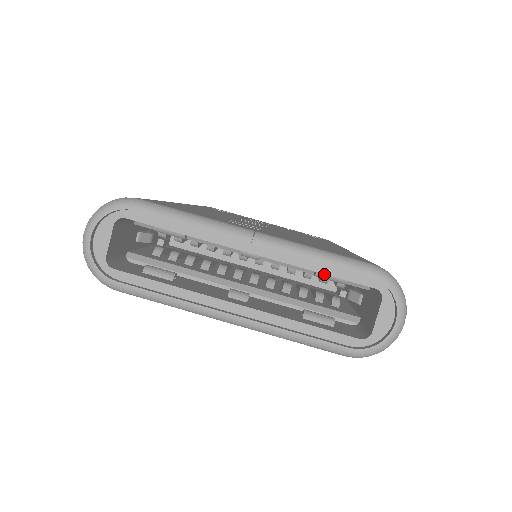
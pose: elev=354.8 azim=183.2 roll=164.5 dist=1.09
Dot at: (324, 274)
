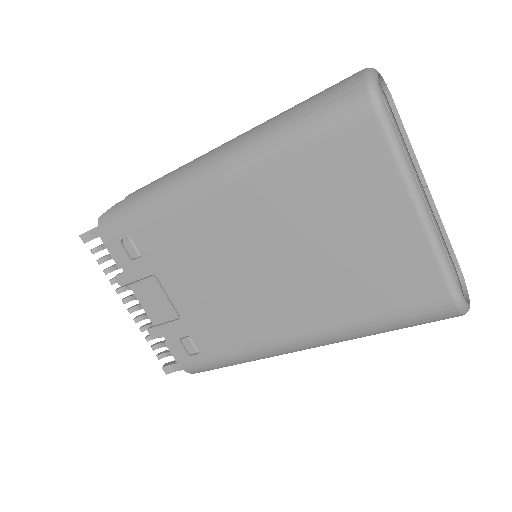
Dot at: occluded
